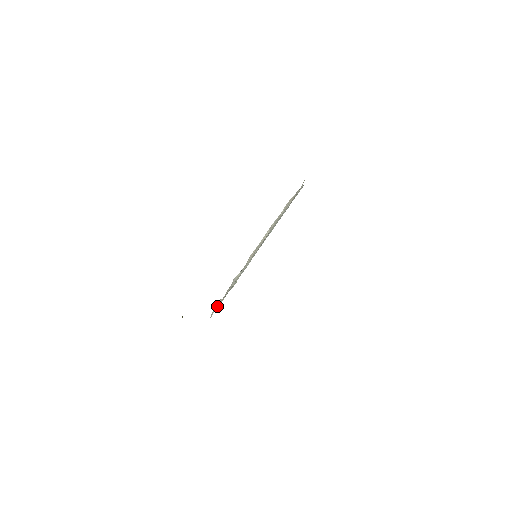
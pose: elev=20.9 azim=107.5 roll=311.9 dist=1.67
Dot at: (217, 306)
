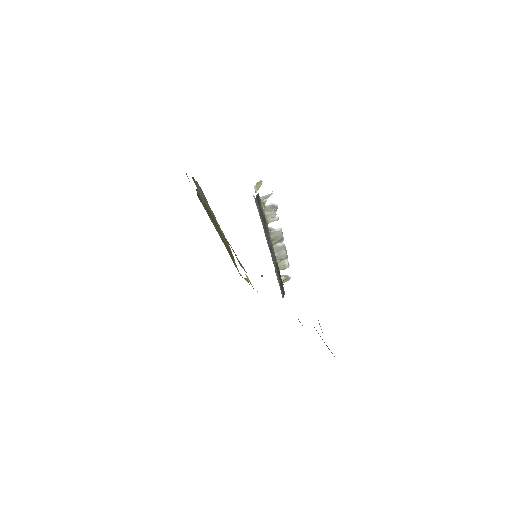
Dot at: occluded
